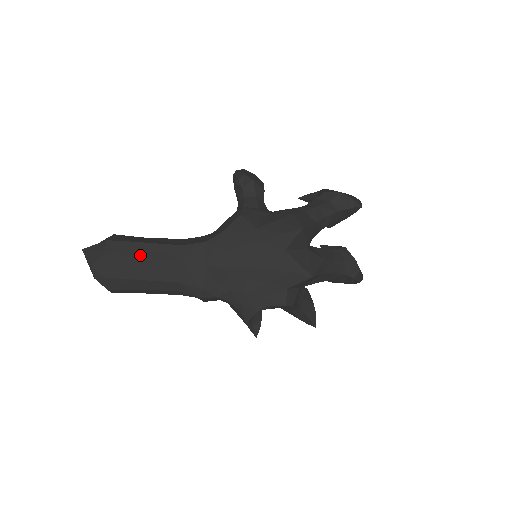
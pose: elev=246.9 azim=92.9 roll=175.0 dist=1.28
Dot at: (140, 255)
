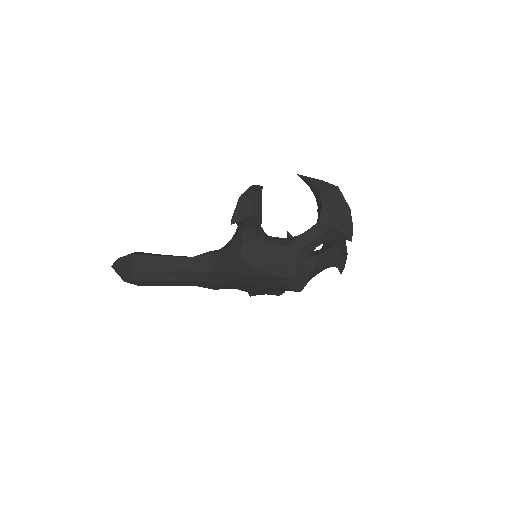
Dot at: (161, 280)
